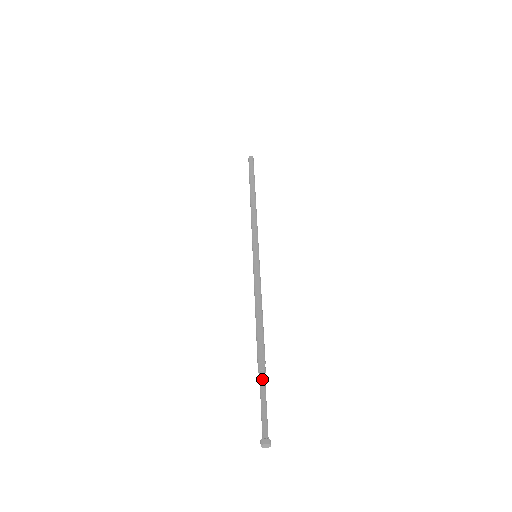
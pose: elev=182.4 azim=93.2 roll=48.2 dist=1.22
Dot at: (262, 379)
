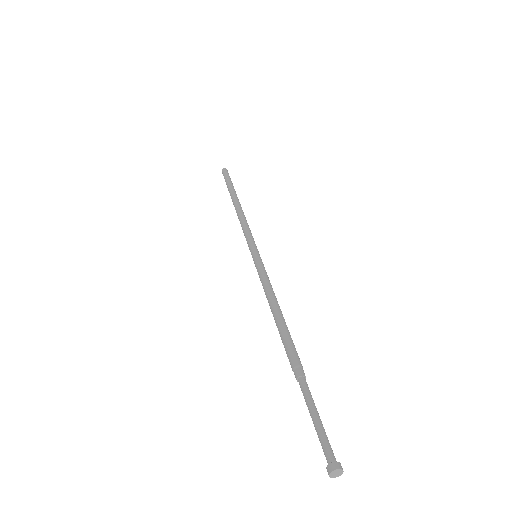
Dot at: (305, 386)
